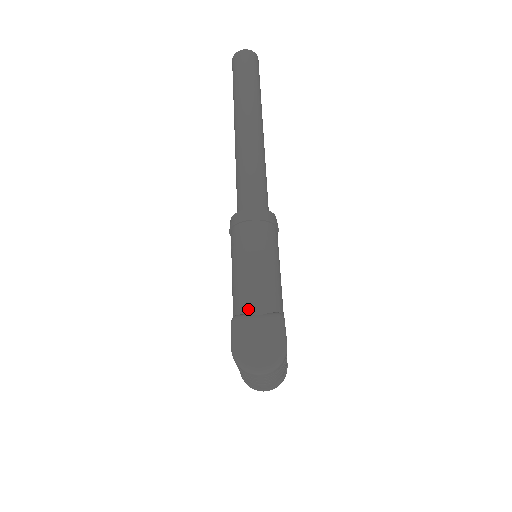
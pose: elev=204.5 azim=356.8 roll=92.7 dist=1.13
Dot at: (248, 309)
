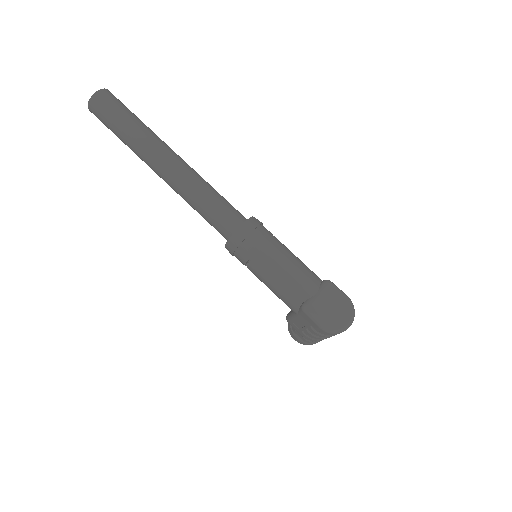
Dot at: (307, 294)
